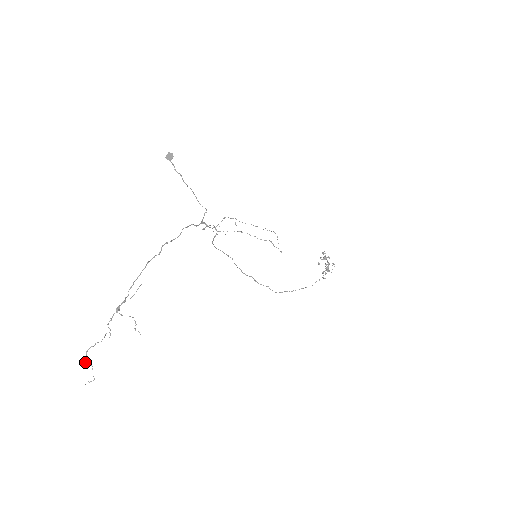
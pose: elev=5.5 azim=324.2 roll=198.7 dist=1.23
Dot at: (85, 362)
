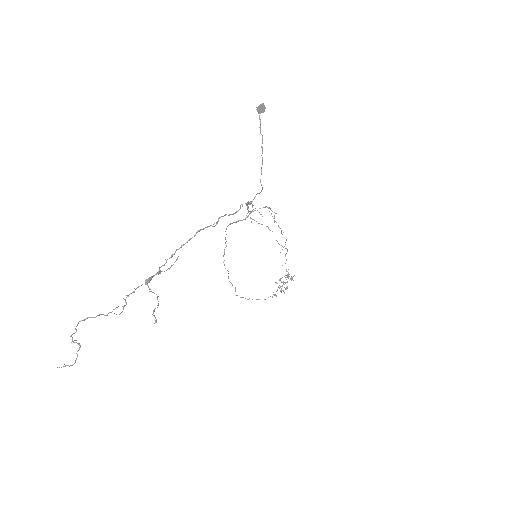
Dot at: (71, 336)
